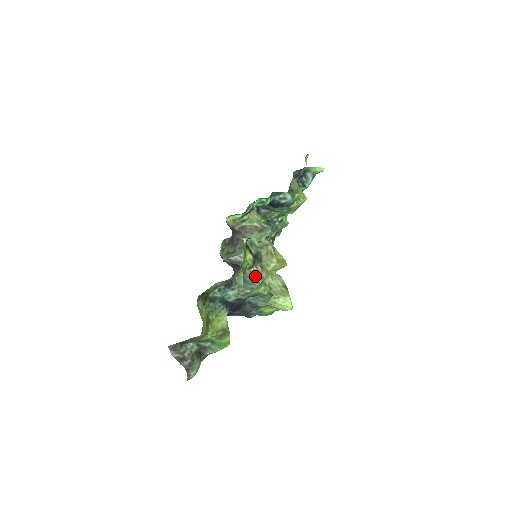
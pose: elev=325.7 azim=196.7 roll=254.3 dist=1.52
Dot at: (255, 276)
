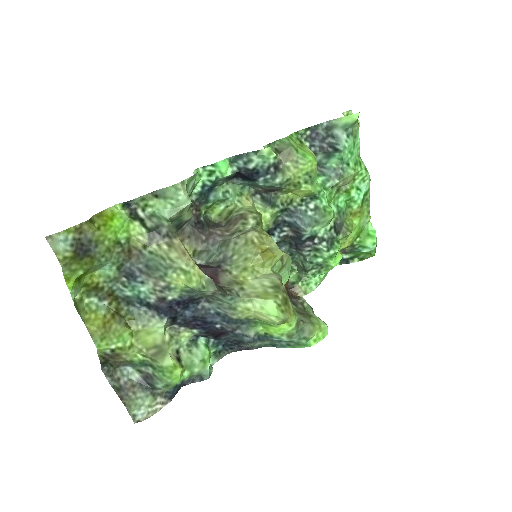
Dot at: (157, 258)
